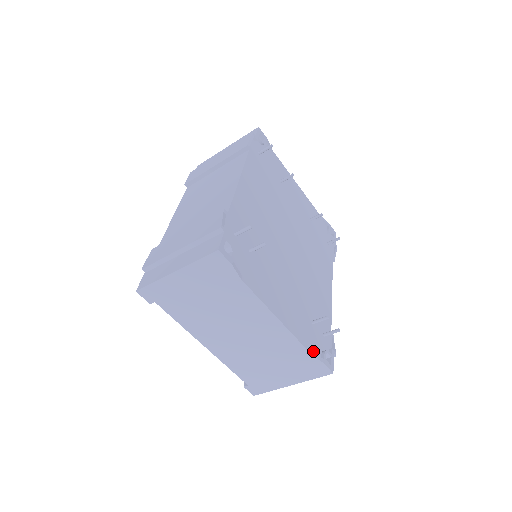
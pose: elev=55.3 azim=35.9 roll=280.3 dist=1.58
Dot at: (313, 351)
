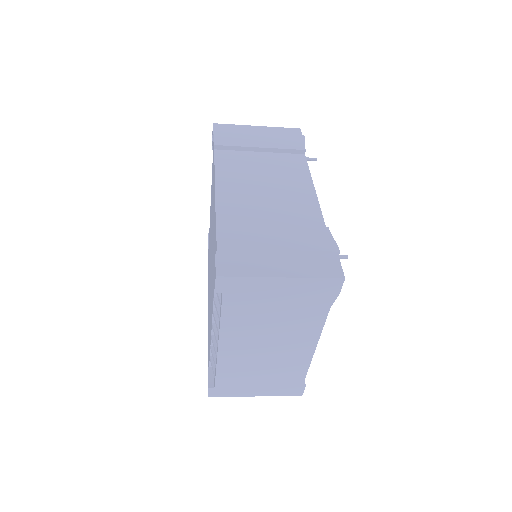
Dot at: occluded
